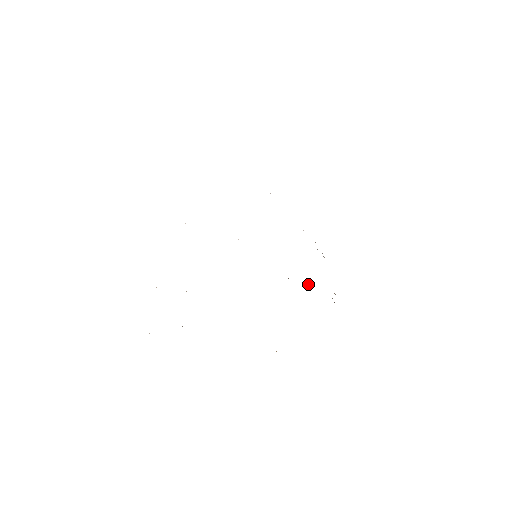
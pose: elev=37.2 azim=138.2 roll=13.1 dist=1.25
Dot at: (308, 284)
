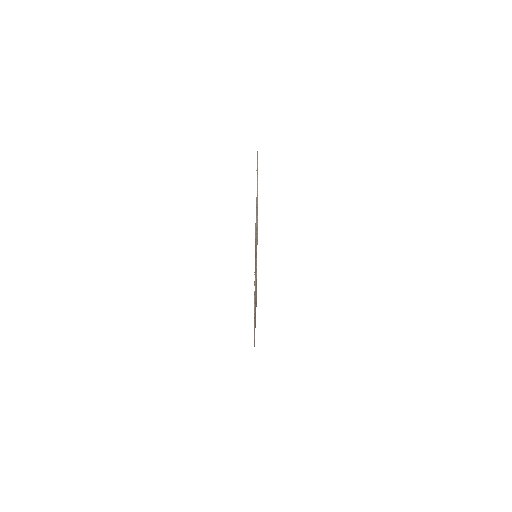
Dot at: occluded
